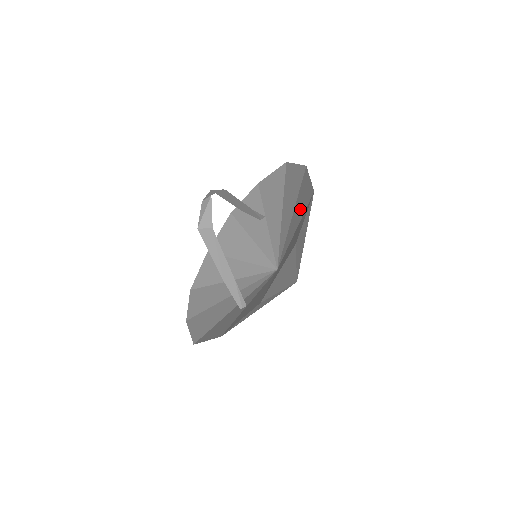
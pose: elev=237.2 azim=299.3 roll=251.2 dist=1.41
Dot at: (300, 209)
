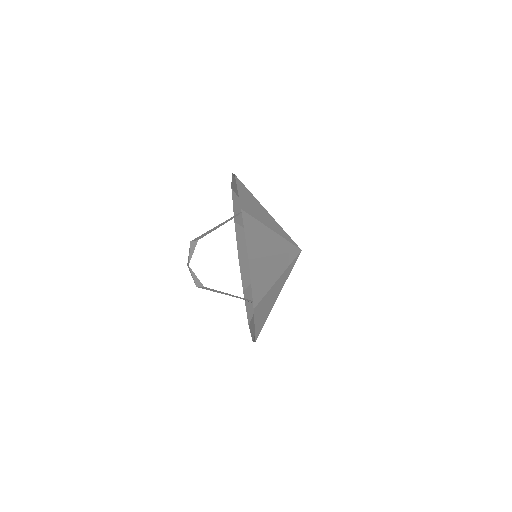
Dot at: occluded
